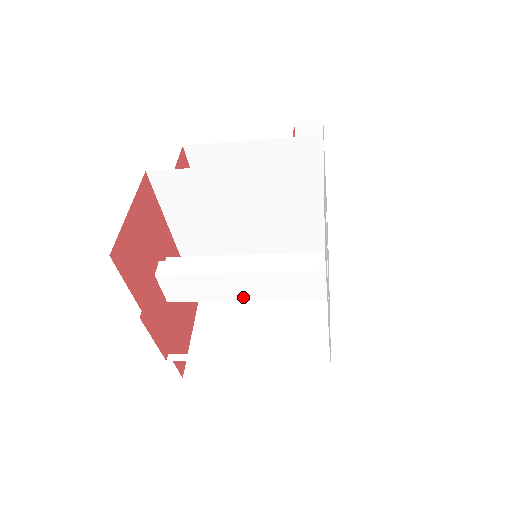
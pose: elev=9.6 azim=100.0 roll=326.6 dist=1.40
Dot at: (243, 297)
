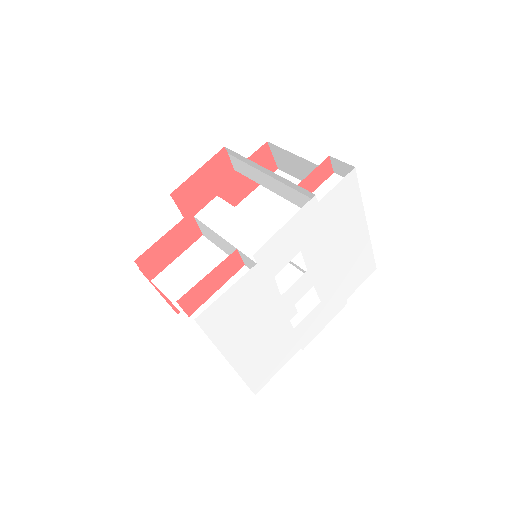
Dot at: occluded
